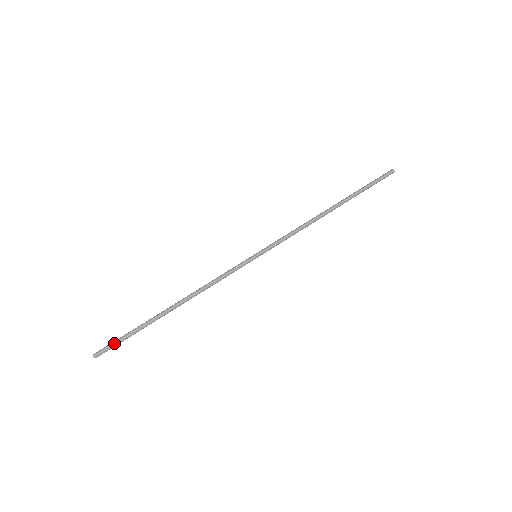
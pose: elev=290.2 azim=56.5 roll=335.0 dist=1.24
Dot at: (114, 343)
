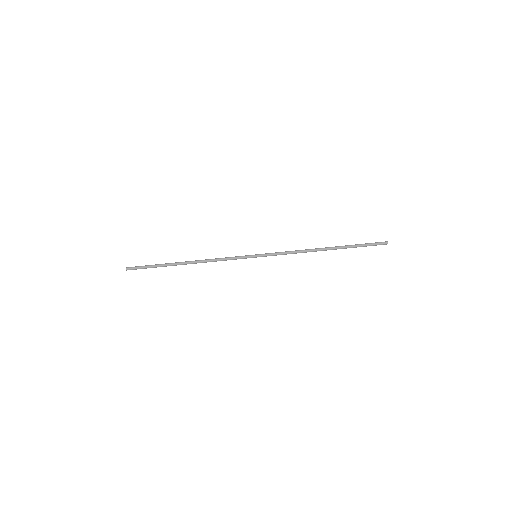
Dot at: (141, 267)
